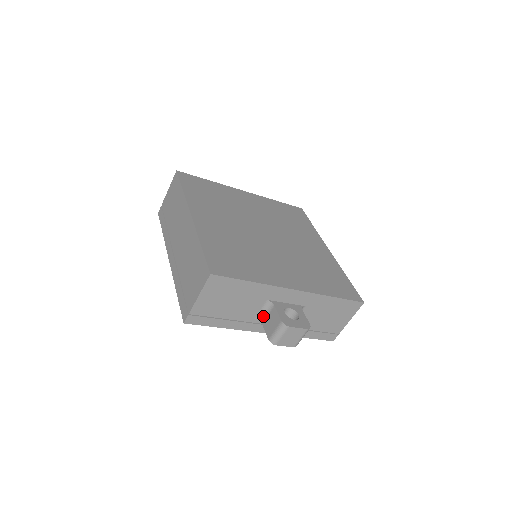
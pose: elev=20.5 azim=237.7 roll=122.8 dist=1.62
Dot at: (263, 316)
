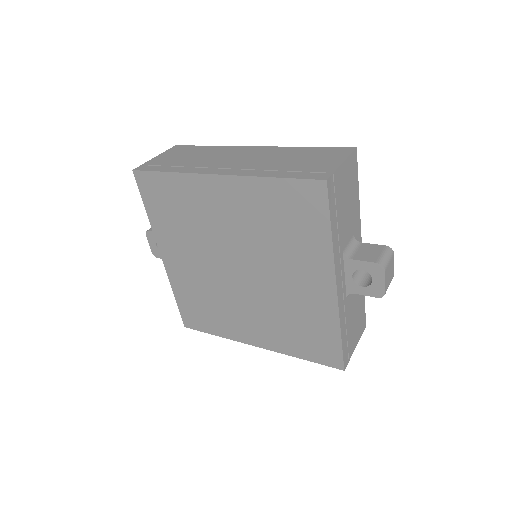
Dot at: (350, 252)
